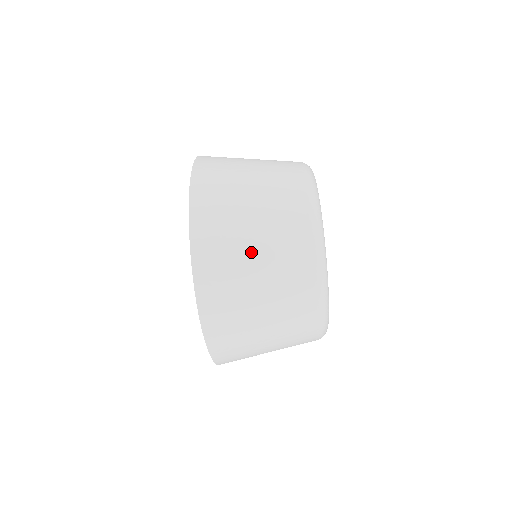
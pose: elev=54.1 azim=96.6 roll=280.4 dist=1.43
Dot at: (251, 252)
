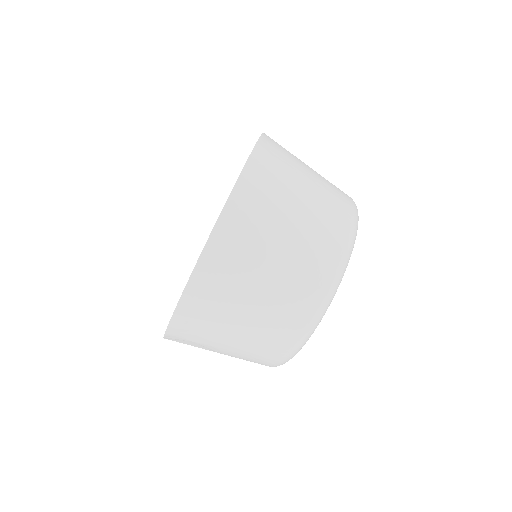
Dot at: (306, 172)
